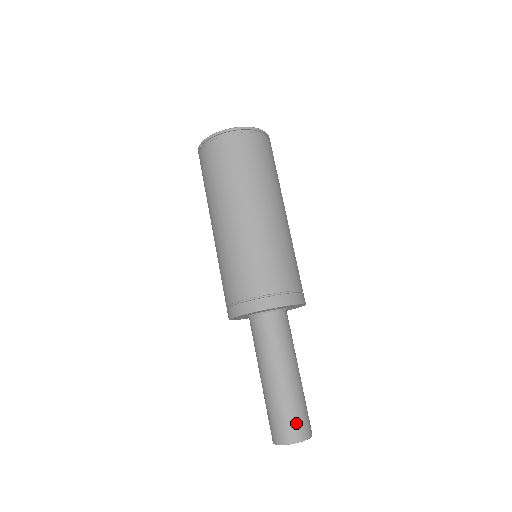
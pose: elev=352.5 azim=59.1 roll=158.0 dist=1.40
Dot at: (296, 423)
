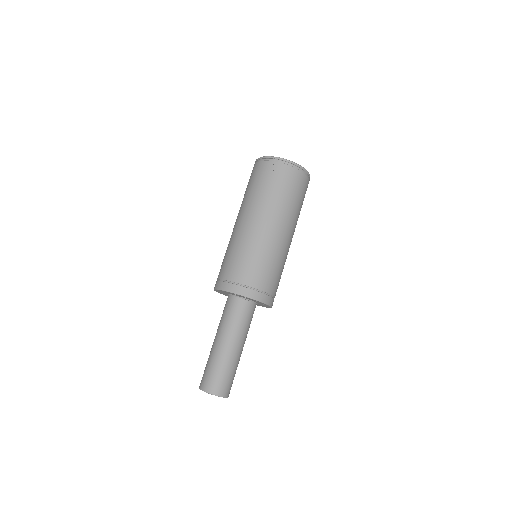
Dot at: (230, 384)
